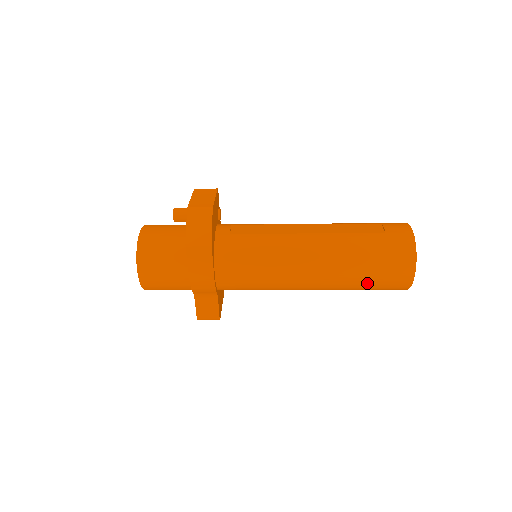
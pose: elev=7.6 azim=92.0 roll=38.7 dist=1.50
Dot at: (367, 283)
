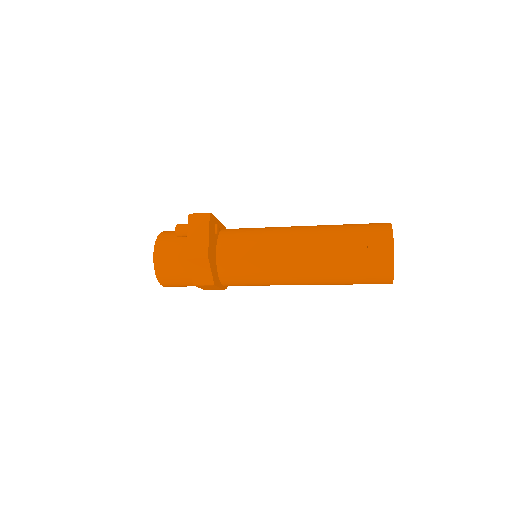
Dot at: occluded
